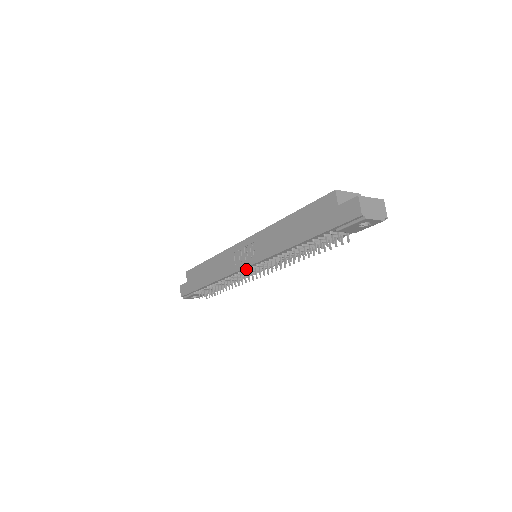
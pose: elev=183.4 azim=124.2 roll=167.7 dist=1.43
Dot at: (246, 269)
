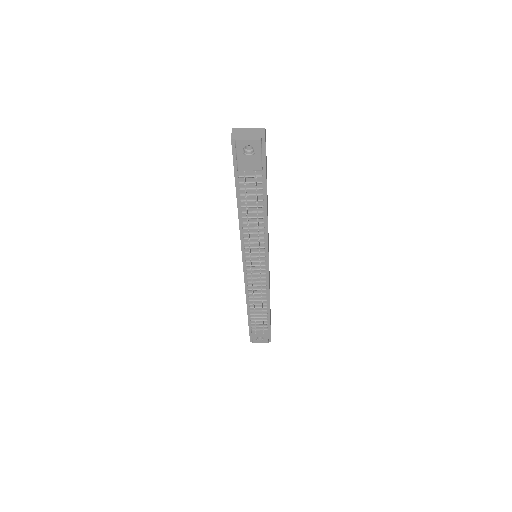
Dot at: (247, 268)
